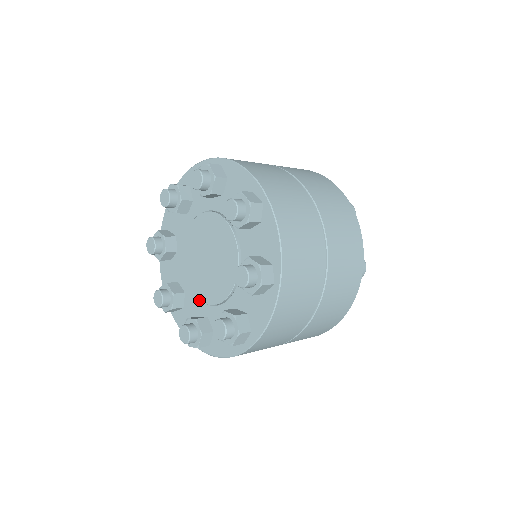
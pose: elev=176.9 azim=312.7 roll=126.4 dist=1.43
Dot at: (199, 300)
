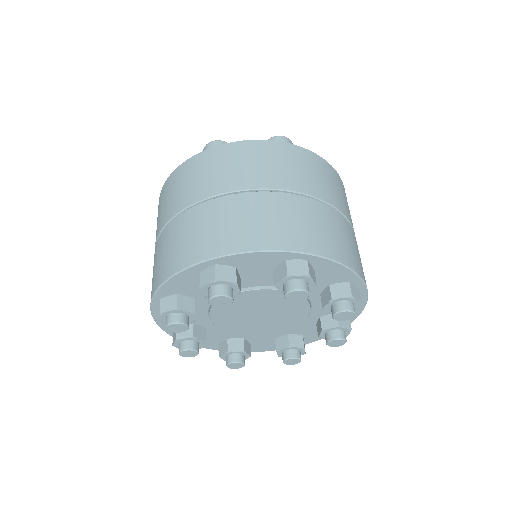
Dot at: (209, 319)
